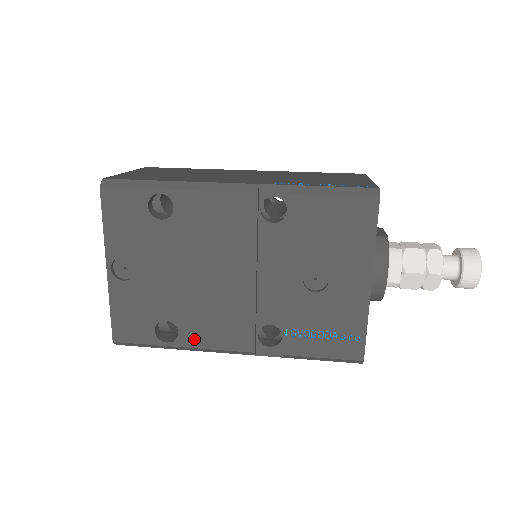
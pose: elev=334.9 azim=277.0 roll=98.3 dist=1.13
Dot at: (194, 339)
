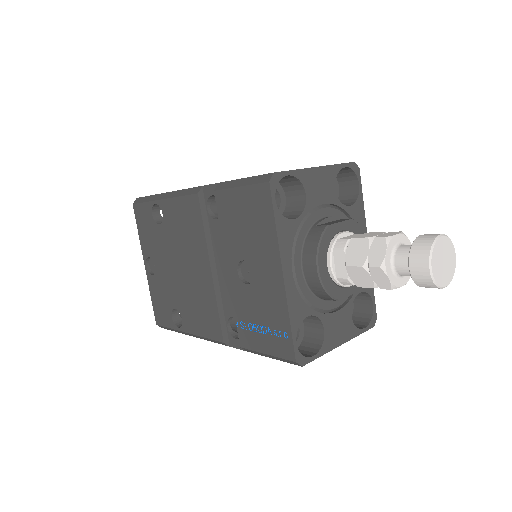
Dot at: (190, 326)
